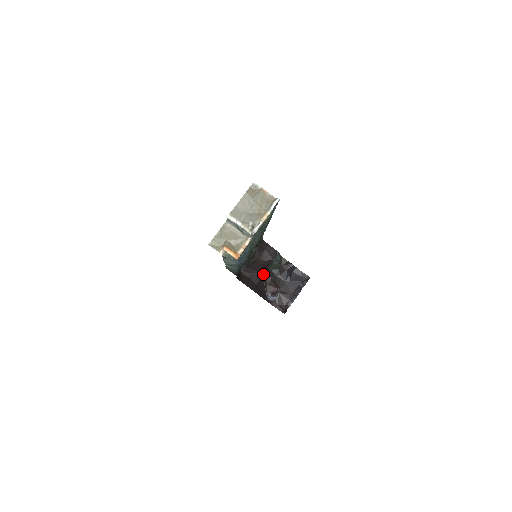
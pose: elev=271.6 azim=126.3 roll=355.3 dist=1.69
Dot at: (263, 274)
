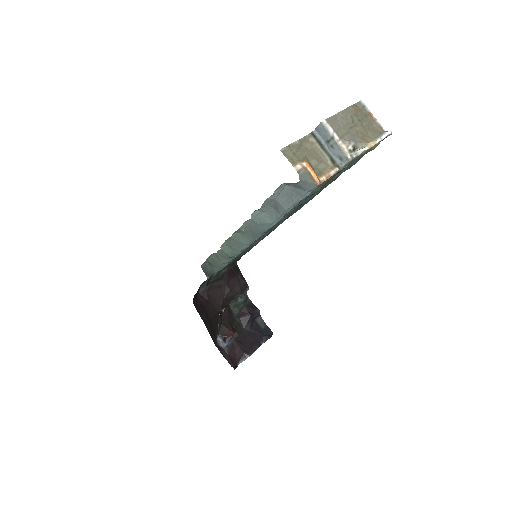
Dot at: (220, 309)
